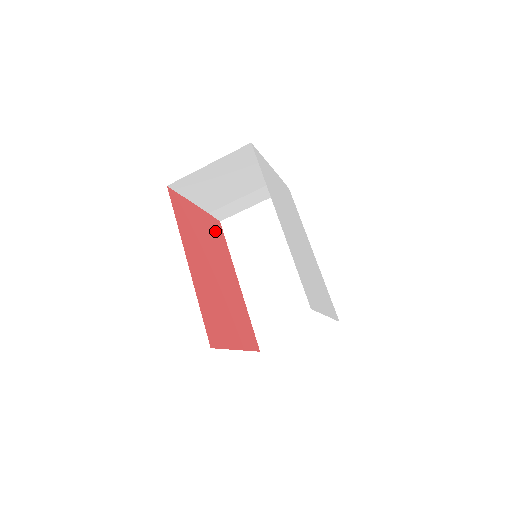
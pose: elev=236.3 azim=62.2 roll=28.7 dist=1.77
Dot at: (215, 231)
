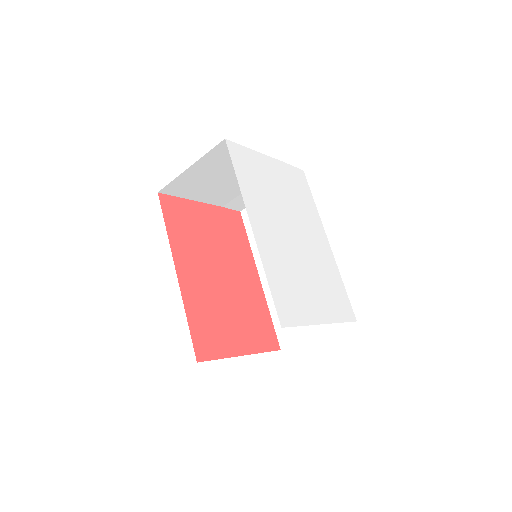
Dot at: (230, 225)
